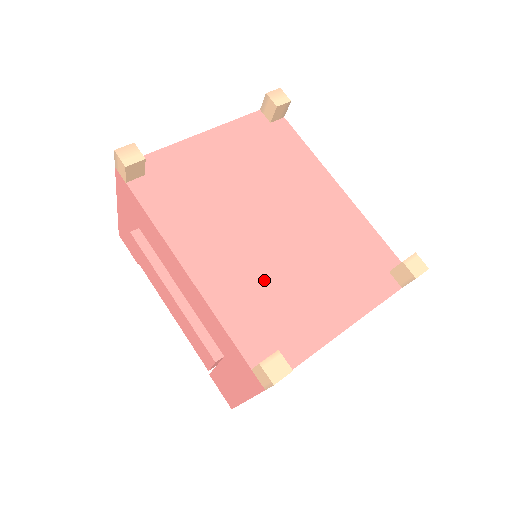
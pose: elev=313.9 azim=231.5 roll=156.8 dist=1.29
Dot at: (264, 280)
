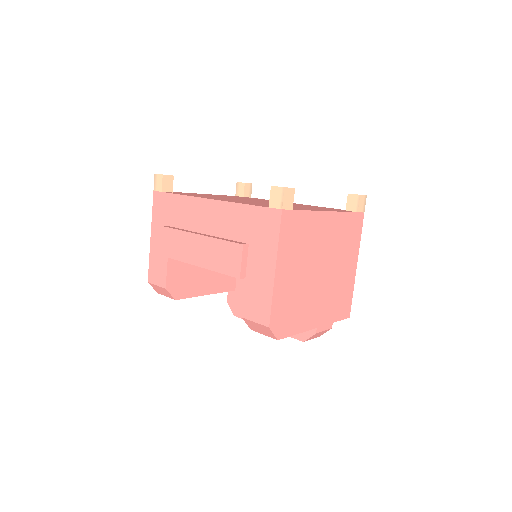
Dot at: occluded
